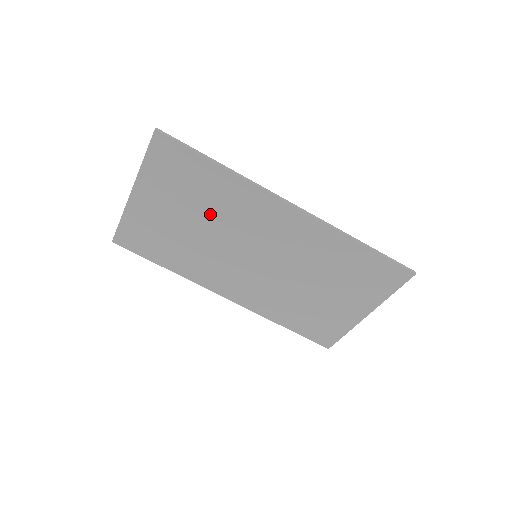
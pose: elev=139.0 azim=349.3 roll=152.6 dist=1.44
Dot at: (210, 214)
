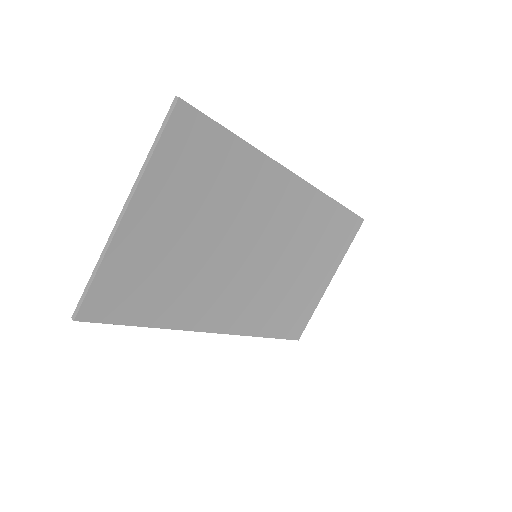
Dot at: (222, 214)
